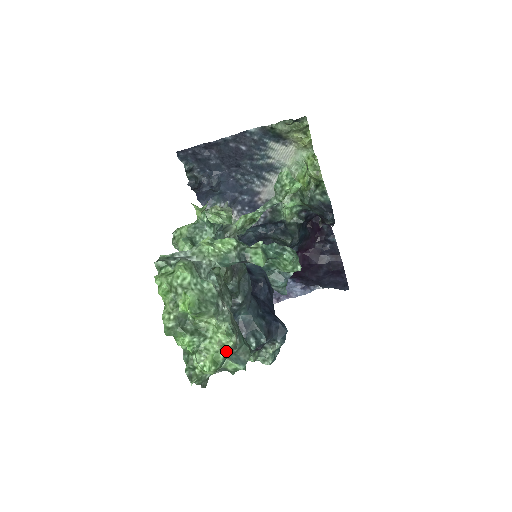
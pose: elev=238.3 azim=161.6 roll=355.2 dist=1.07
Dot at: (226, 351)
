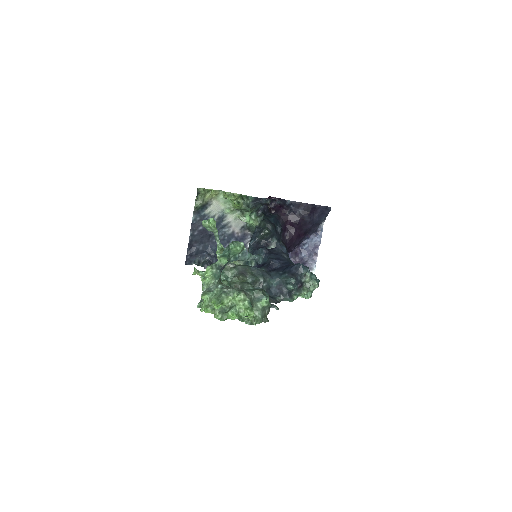
Dot at: (246, 301)
